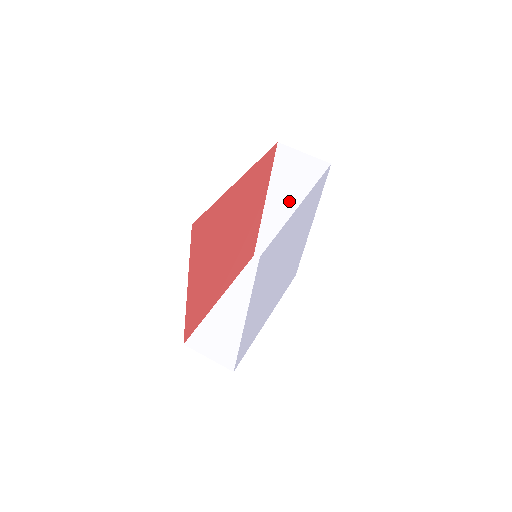
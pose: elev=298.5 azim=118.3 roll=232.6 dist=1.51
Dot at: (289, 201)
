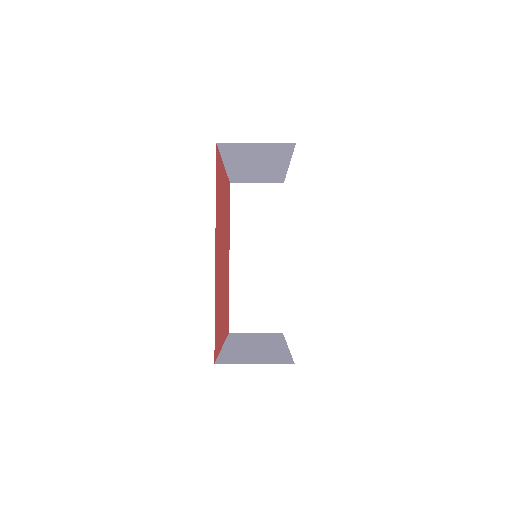
Dot at: (254, 240)
